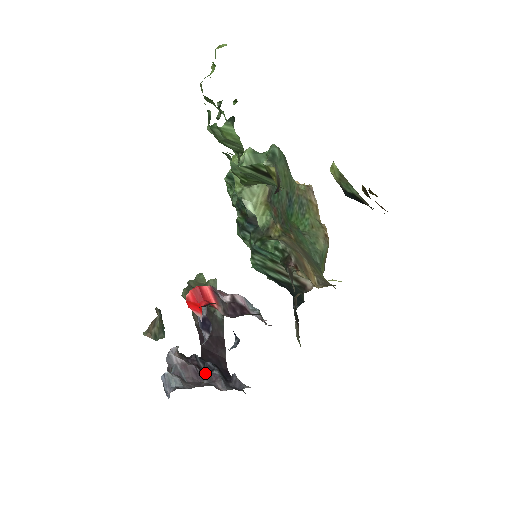
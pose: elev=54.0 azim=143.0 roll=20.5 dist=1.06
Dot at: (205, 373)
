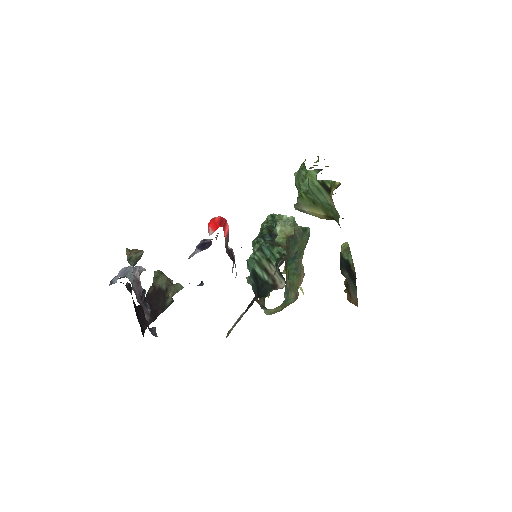
Dot at: occluded
